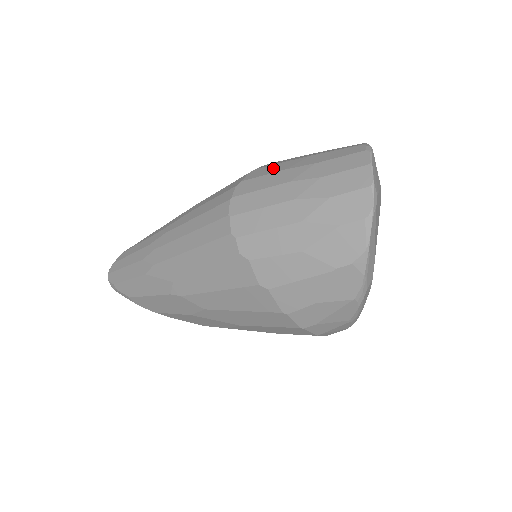
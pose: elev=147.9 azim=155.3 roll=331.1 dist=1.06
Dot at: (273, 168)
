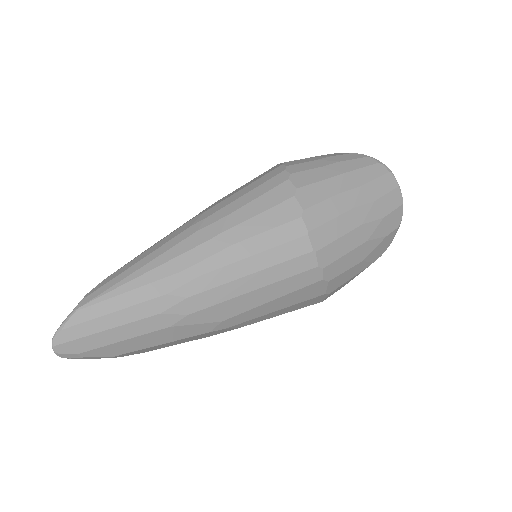
Dot at: (321, 190)
